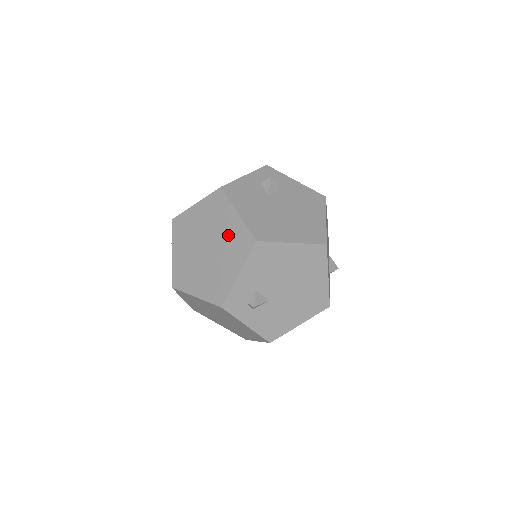
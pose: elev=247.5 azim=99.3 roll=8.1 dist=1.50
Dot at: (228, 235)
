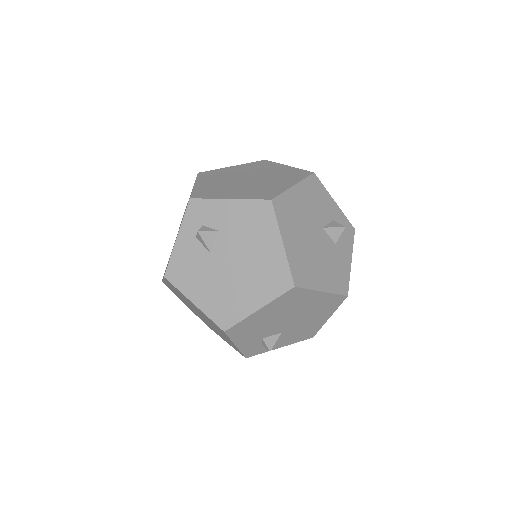
Dot at: occluded
